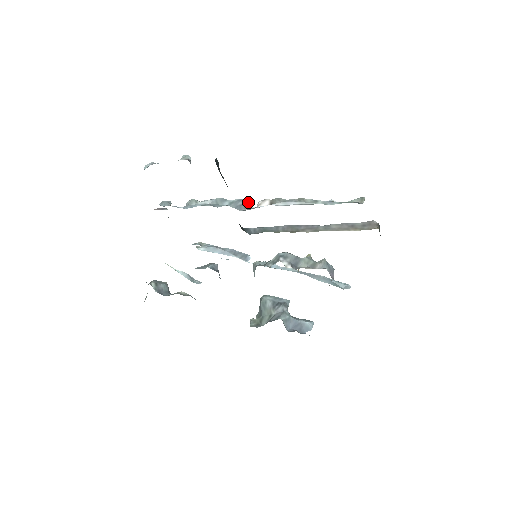
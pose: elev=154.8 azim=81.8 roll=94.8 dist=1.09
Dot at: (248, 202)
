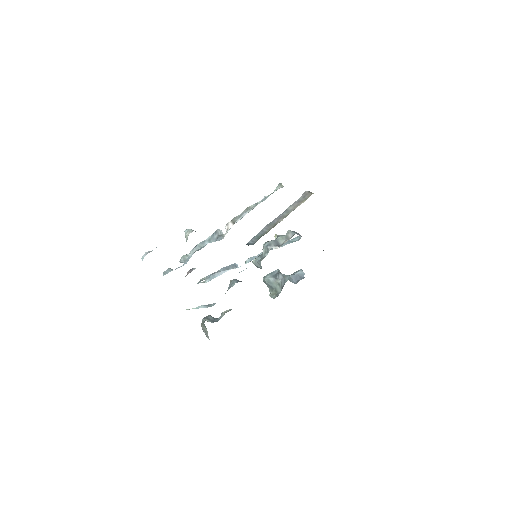
Dot at: (219, 232)
